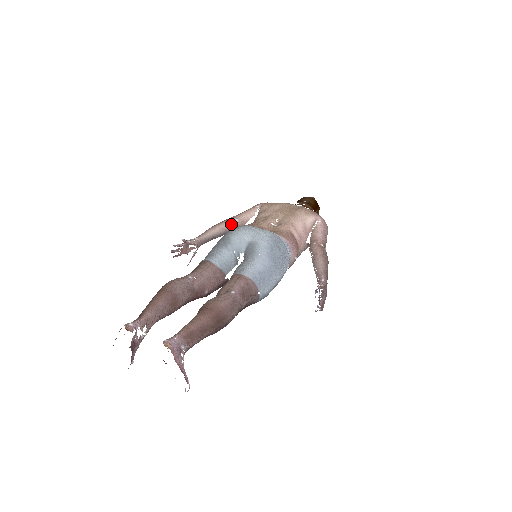
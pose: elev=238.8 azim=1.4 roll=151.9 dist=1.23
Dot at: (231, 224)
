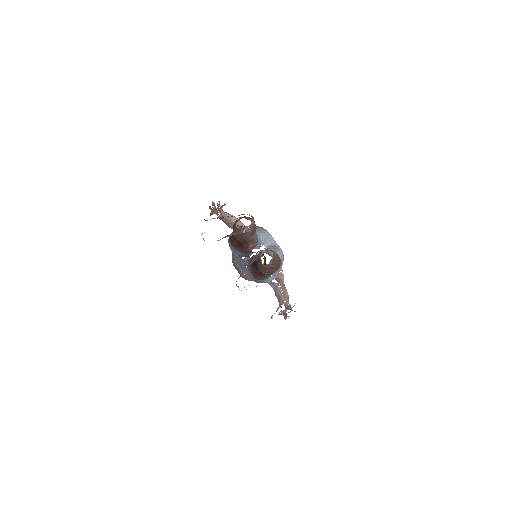
Dot at: (241, 224)
